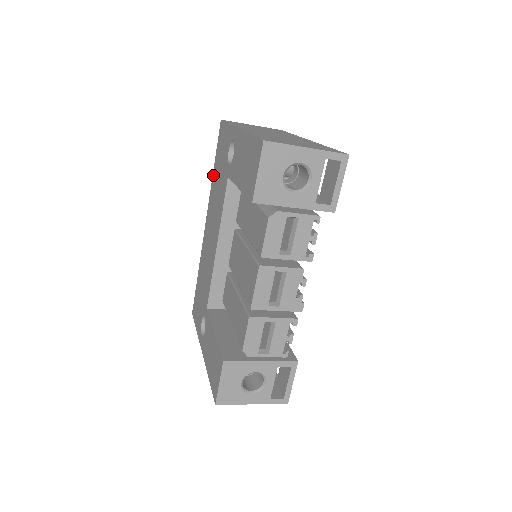
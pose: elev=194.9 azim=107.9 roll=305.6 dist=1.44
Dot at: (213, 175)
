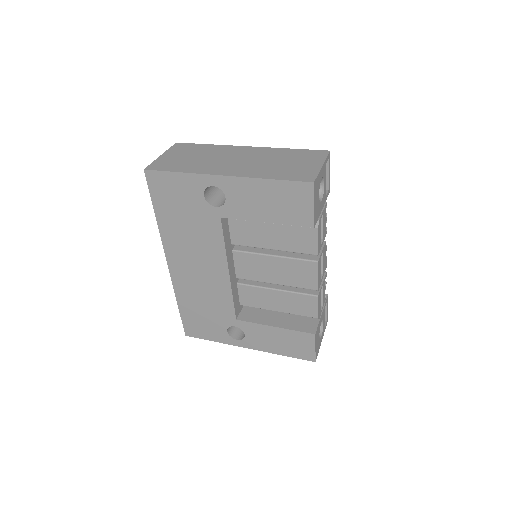
Dot at: (160, 221)
